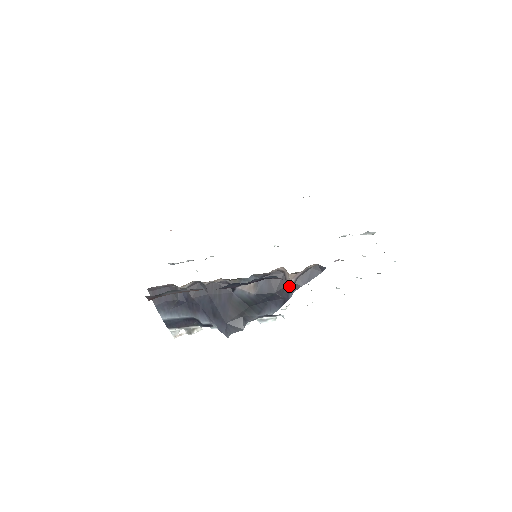
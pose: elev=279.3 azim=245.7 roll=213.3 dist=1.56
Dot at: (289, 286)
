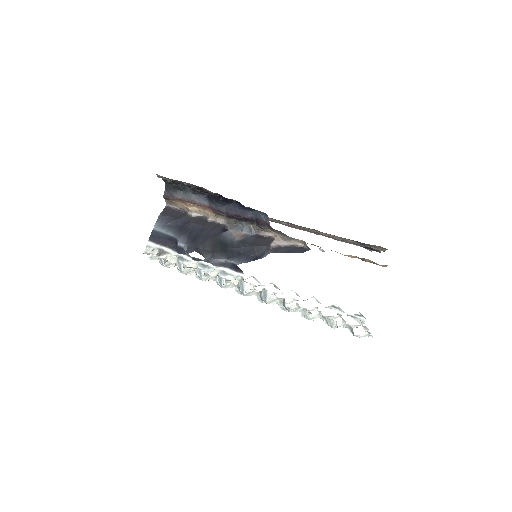
Dot at: (269, 247)
